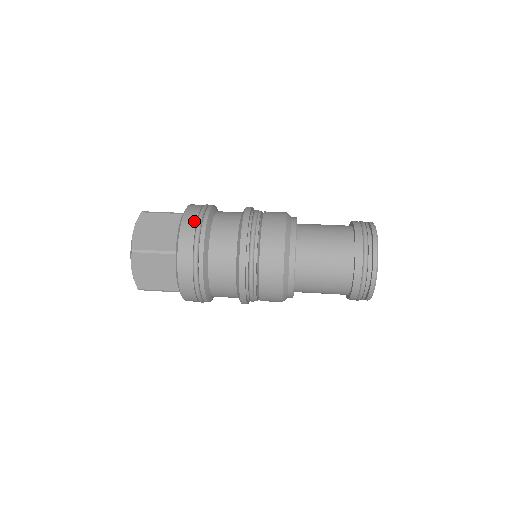
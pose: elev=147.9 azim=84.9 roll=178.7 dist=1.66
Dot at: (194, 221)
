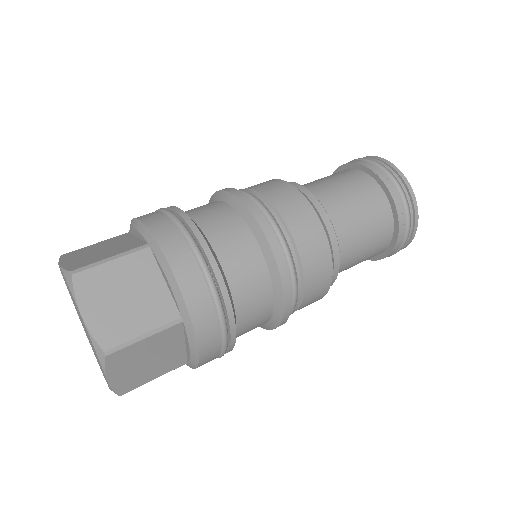
Dot at: (153, 212)
